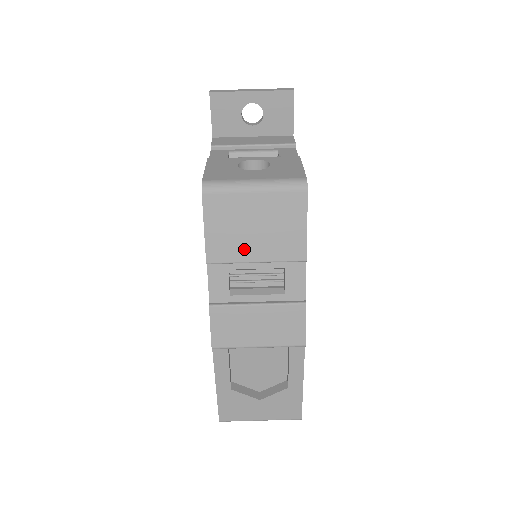
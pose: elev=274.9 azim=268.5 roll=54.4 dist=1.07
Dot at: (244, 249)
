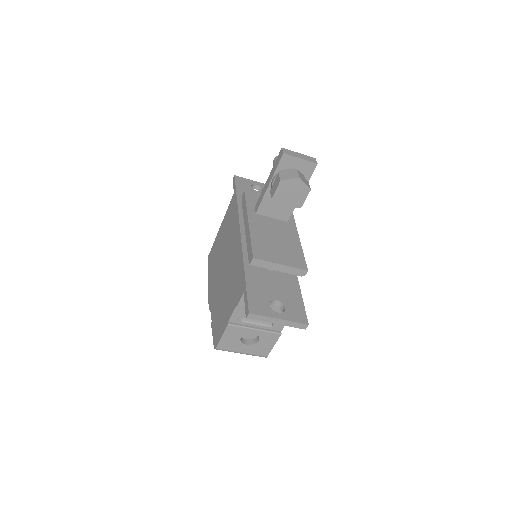
Dot at: occluded
